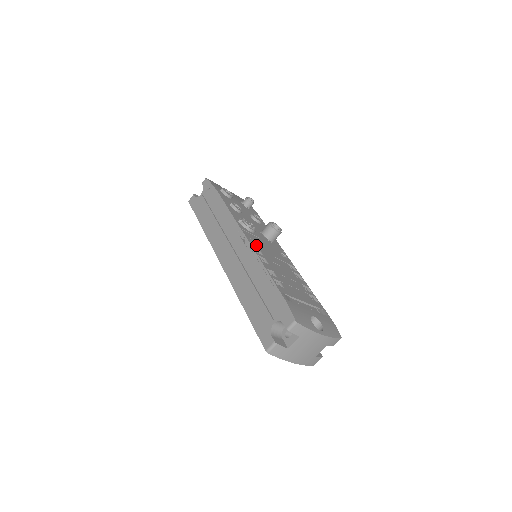
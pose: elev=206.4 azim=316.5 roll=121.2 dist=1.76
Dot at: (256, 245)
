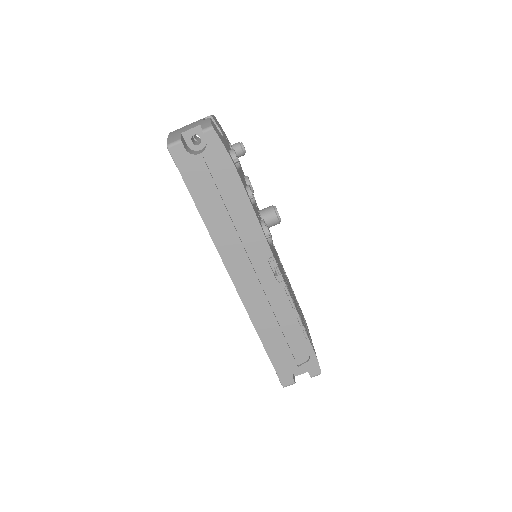
Dot at: (282, 274)
